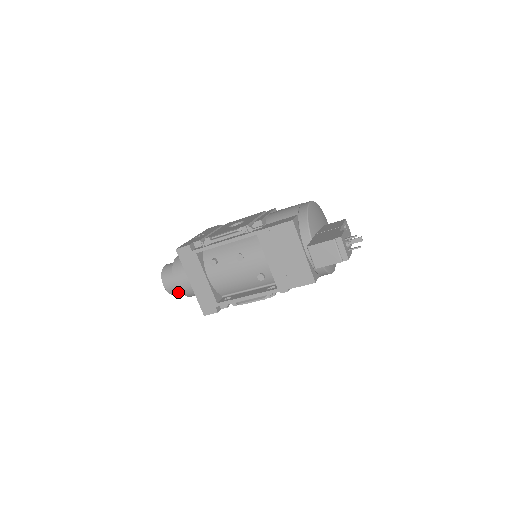
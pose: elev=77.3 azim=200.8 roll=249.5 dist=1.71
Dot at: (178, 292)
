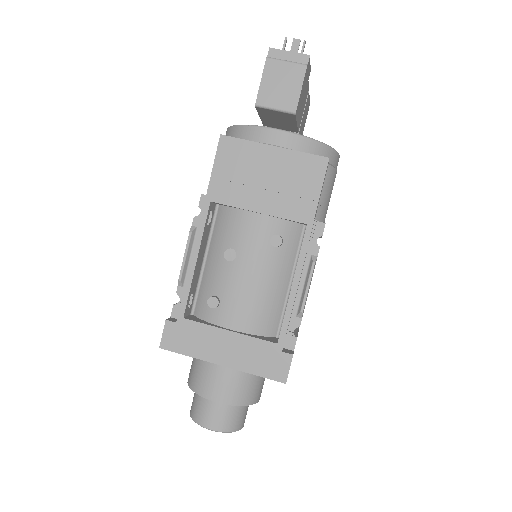
Dot at: (236, 416)
